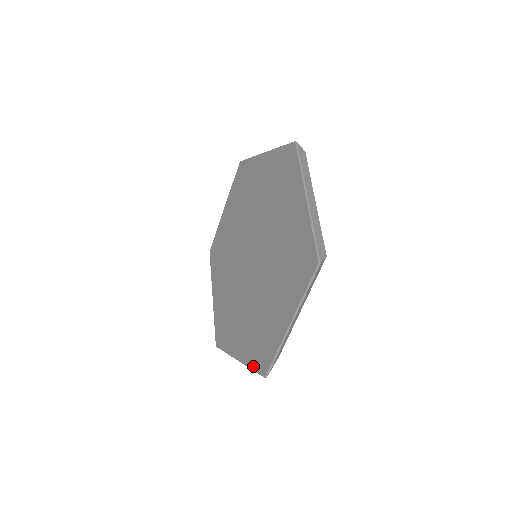
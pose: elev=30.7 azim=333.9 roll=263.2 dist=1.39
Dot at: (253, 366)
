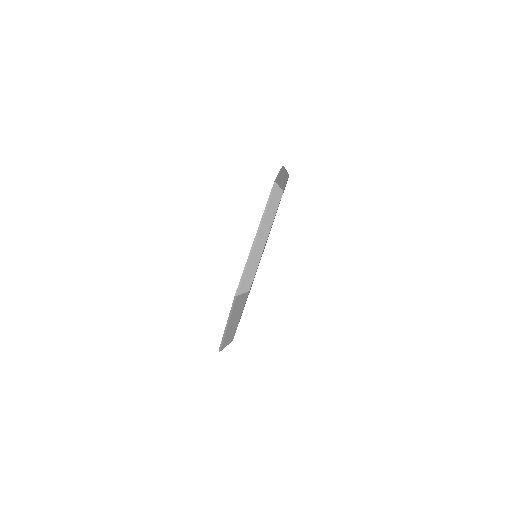
Dot at: occluded
